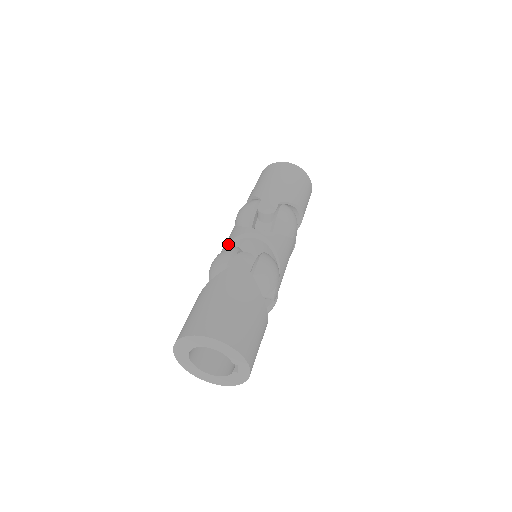
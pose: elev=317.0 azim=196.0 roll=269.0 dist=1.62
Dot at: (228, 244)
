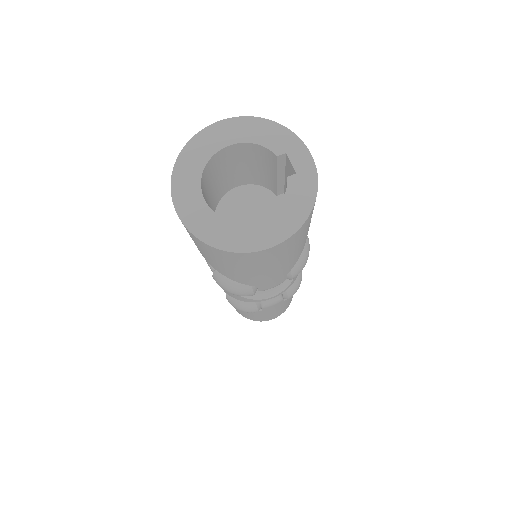
Dot at: occluded
